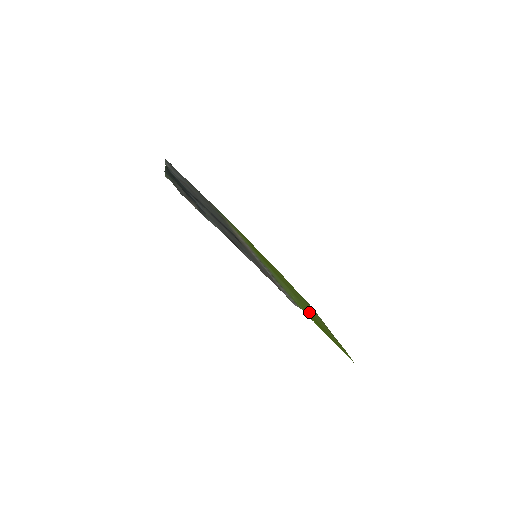
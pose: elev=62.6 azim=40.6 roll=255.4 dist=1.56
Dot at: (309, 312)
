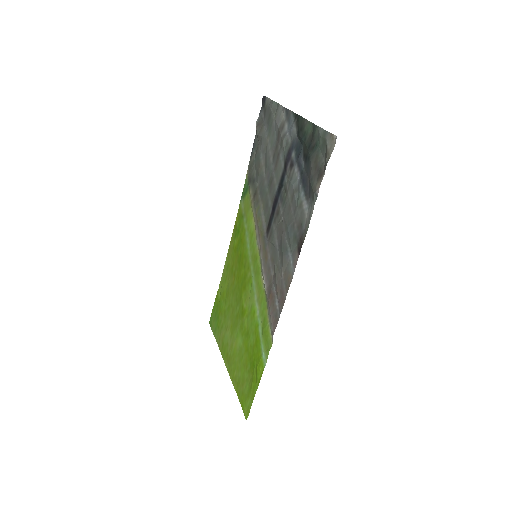
Dot at: (248, 342)
